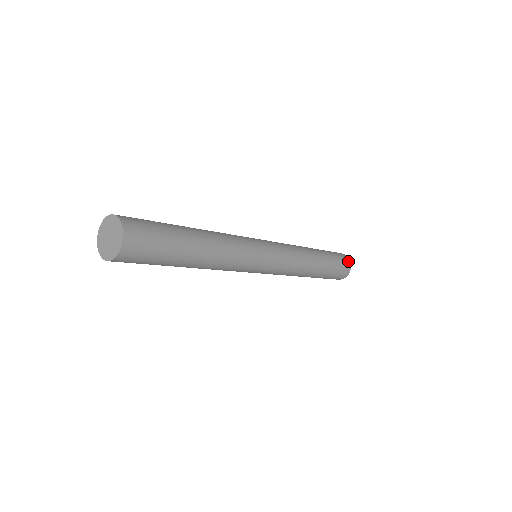
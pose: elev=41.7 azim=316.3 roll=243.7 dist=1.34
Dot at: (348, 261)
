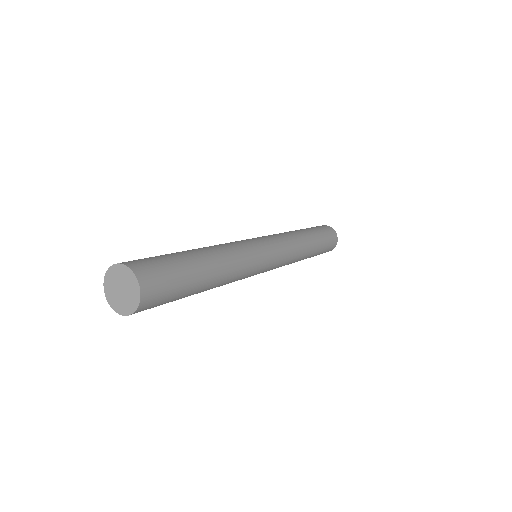
Dot at: (335, 234)
